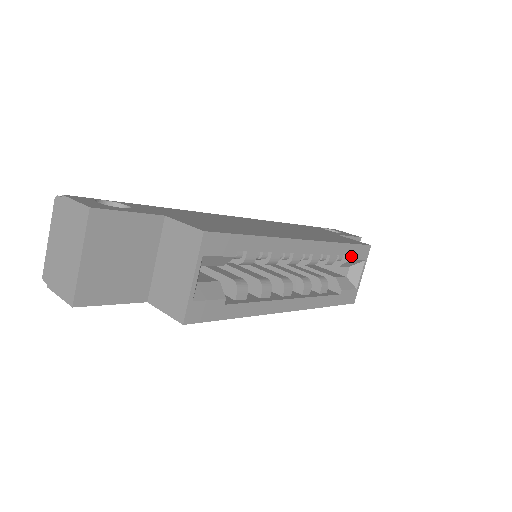
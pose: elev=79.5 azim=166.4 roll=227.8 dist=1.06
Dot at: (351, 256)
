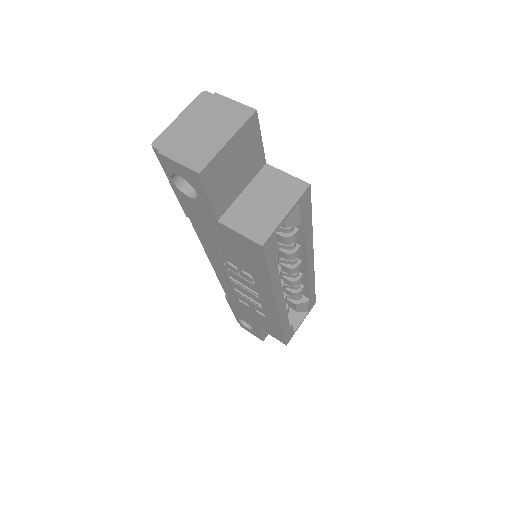
Dot at: (309, 299)
